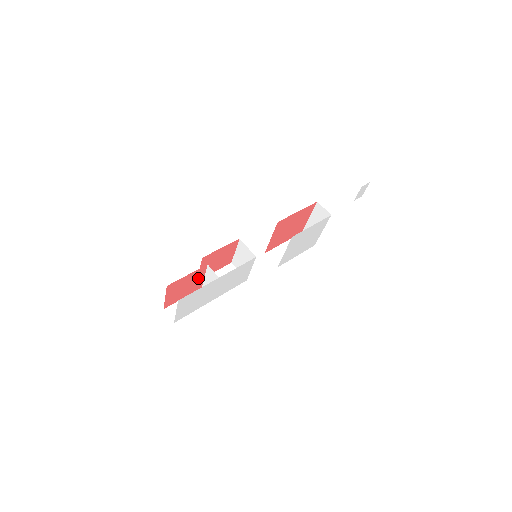
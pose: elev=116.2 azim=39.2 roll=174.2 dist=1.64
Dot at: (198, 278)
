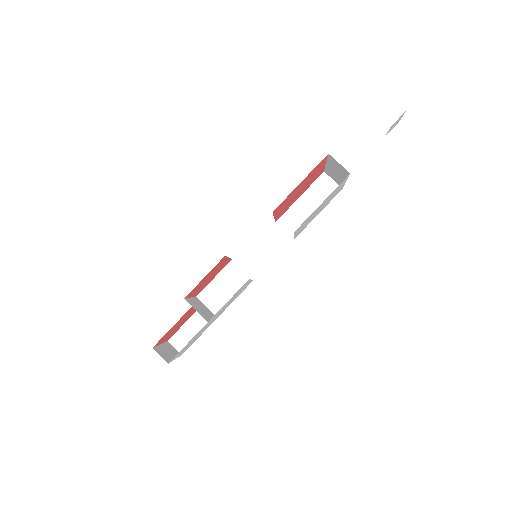
Dot at: (190, 312)
